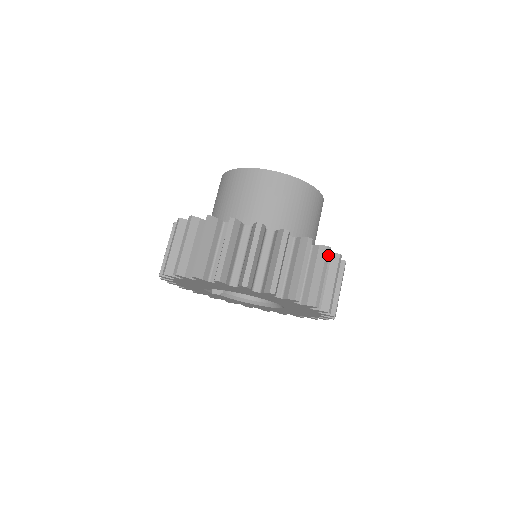
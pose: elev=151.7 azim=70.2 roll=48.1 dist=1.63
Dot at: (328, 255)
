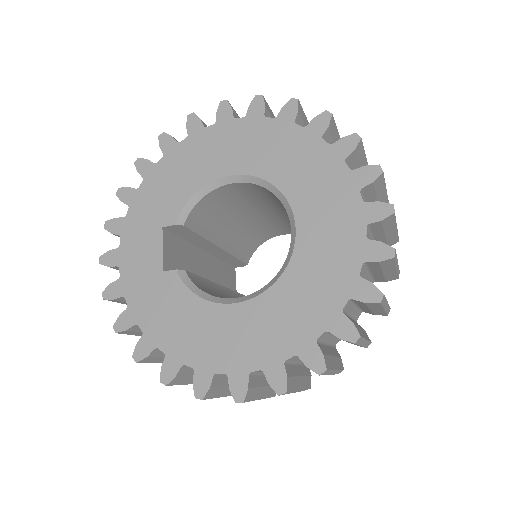
Dot at: occluded
